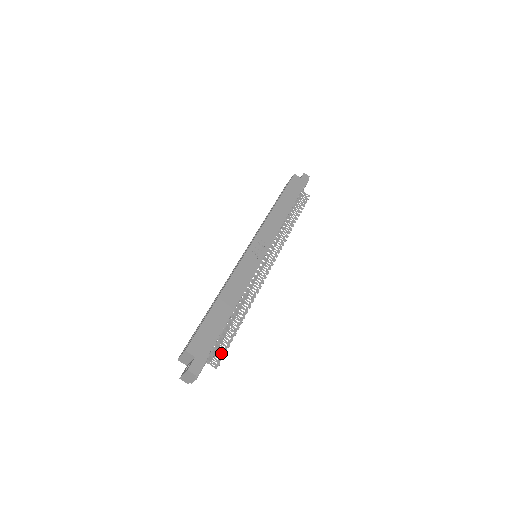
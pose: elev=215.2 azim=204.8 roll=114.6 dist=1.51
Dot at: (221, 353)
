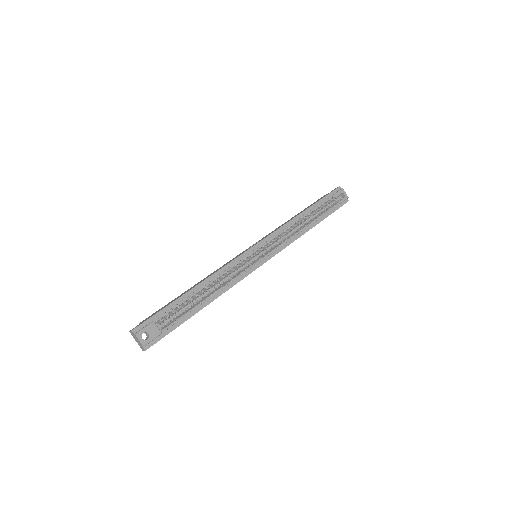
Dot at: (177, 318)
